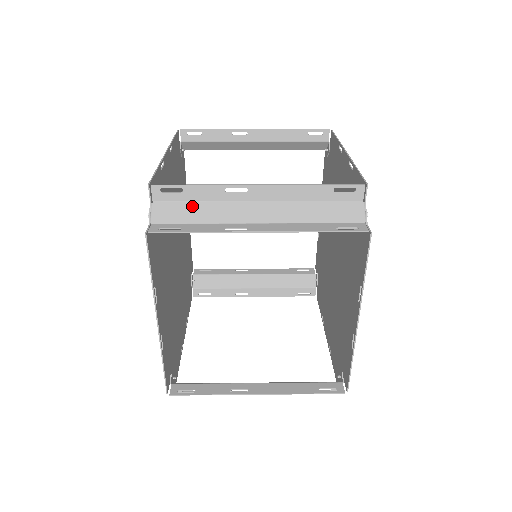
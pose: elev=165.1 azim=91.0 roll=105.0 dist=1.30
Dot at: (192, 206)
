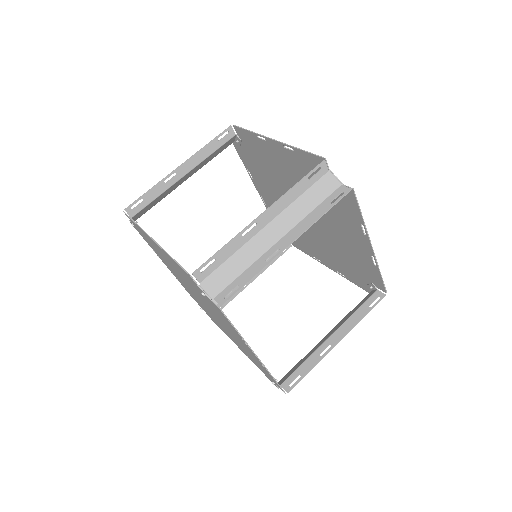
Dot at: (299, 367)
